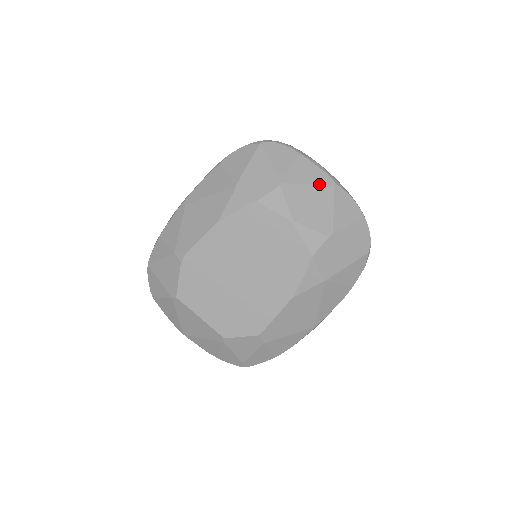
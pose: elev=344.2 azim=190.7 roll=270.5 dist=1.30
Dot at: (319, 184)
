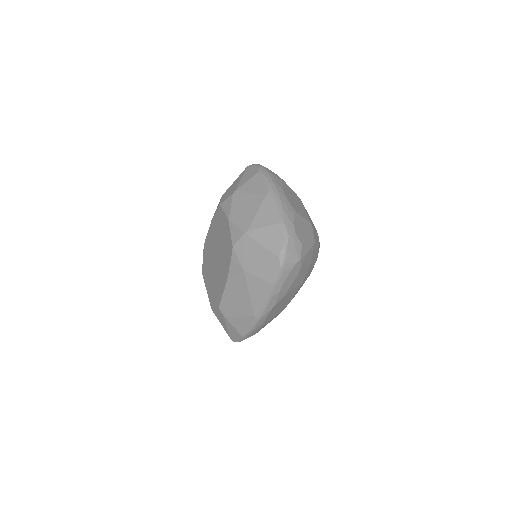
Dot at: (257, 193)
